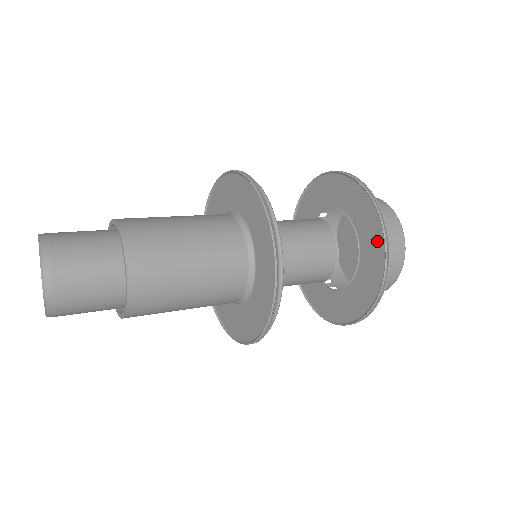
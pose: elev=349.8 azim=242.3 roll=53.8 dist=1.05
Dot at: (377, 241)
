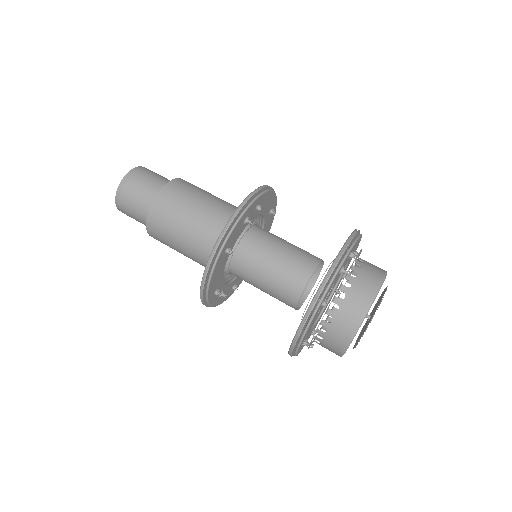
Dot at: occluded
